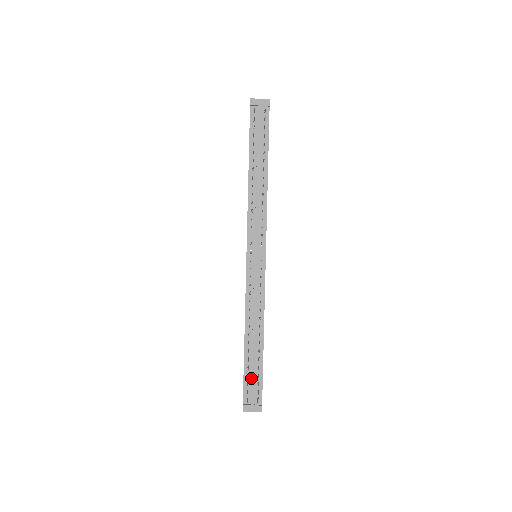
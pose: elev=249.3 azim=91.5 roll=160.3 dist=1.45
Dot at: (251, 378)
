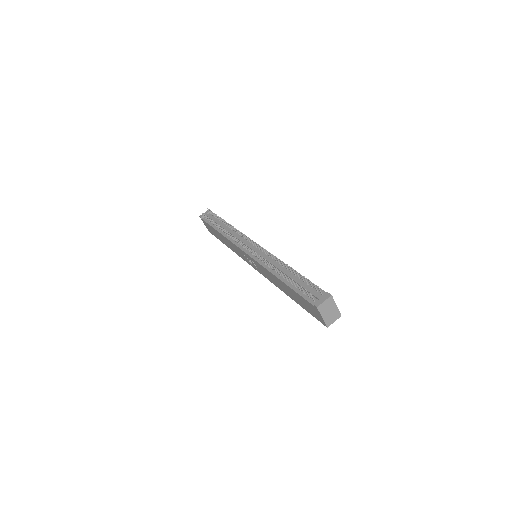
Dot at: (303, 288)
